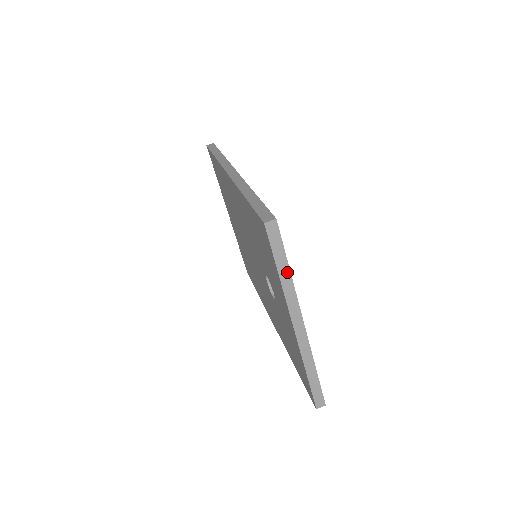
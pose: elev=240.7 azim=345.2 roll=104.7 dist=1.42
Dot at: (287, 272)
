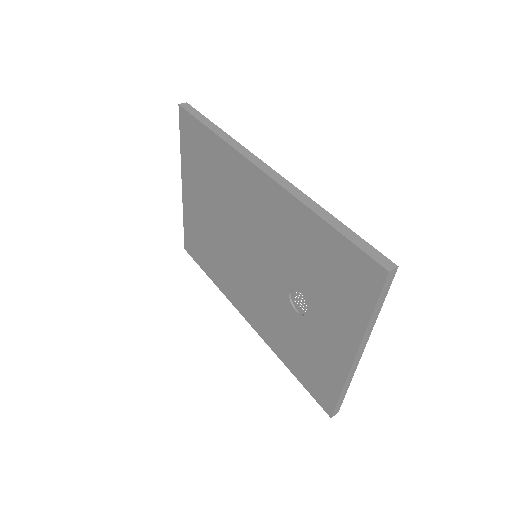
Dot at: (378, 312)
